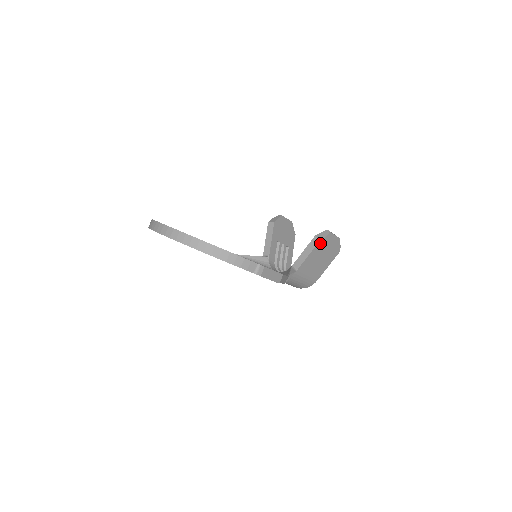
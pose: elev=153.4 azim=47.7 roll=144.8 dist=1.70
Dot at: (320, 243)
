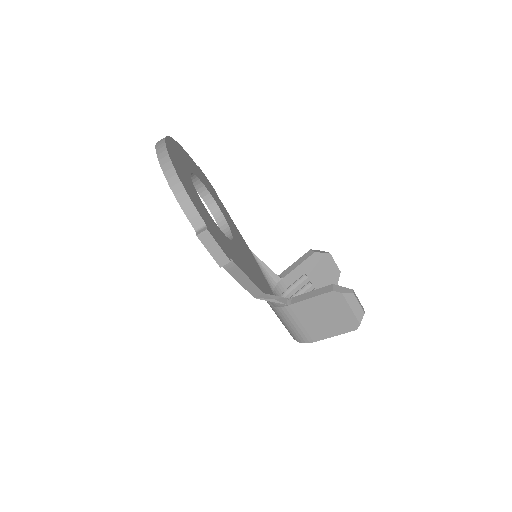
Dot at: (332, 295)
